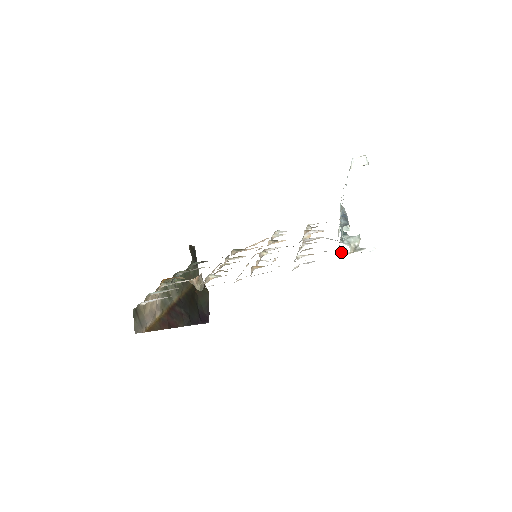
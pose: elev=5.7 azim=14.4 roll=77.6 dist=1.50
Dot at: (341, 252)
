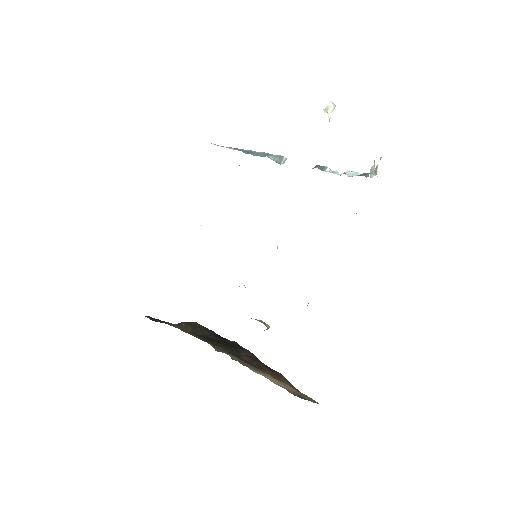
Dot at: occluded
